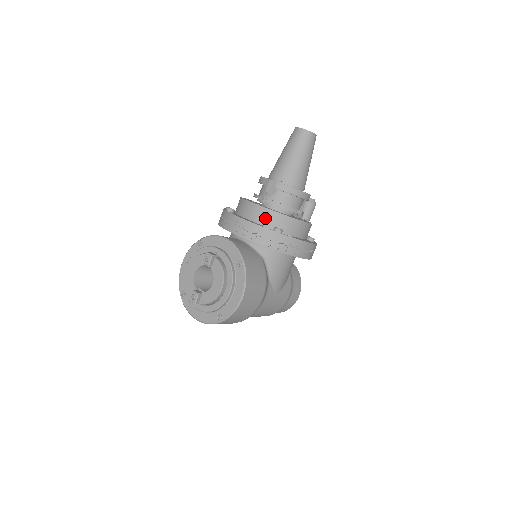
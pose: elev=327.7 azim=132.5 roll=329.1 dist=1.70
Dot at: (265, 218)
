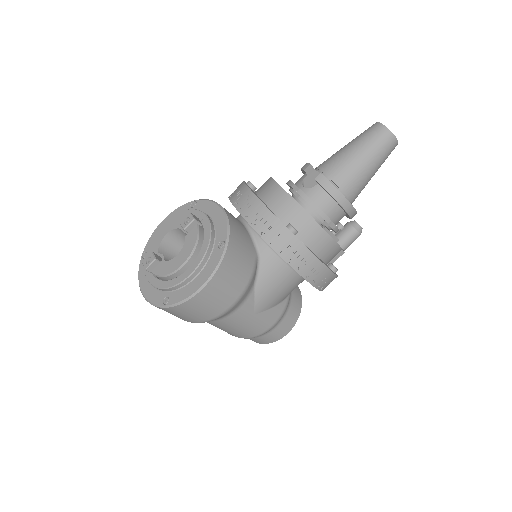
Dot at: (284, 208)
